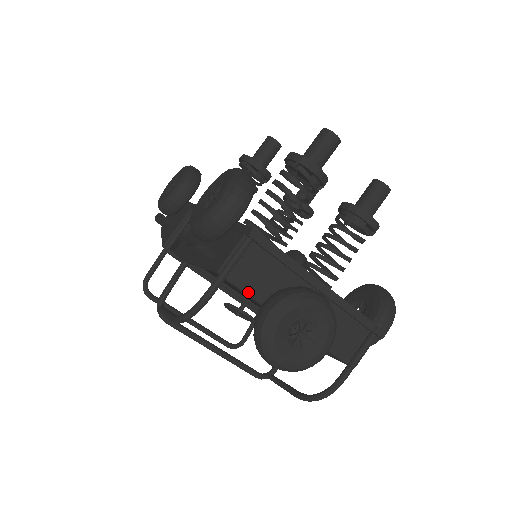
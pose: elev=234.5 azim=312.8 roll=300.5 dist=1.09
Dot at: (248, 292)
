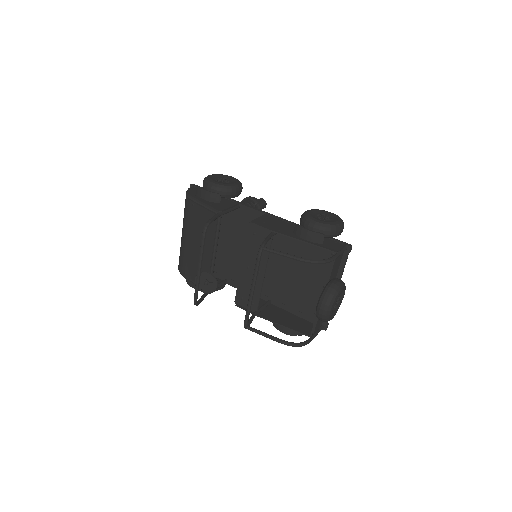
Dot at: (332, 270)
